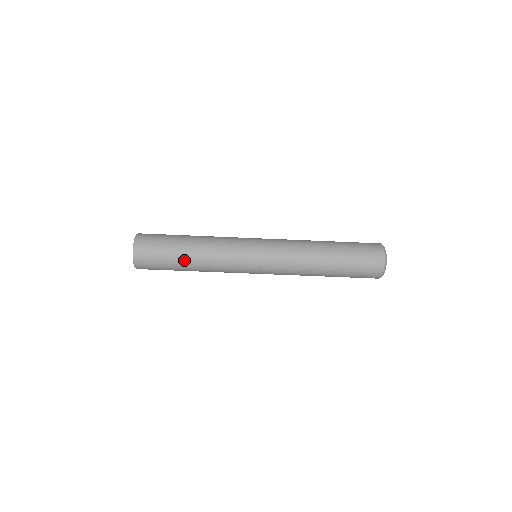
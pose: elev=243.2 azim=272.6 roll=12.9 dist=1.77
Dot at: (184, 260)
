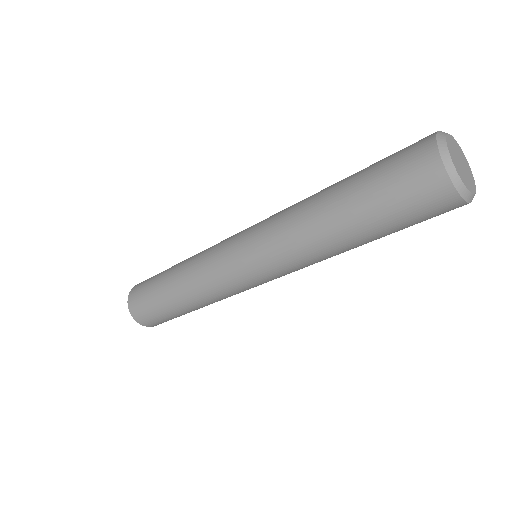
Dot at: (183, 310)
